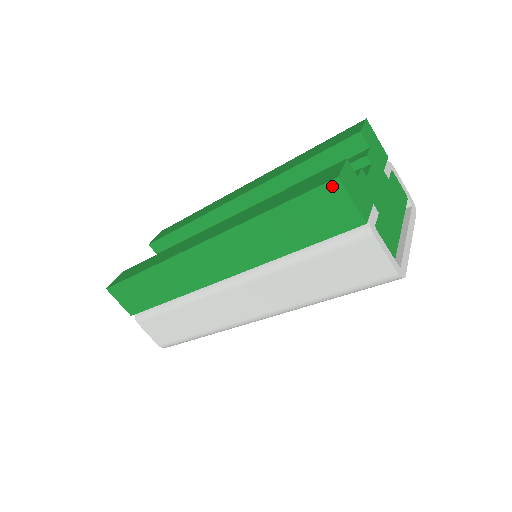
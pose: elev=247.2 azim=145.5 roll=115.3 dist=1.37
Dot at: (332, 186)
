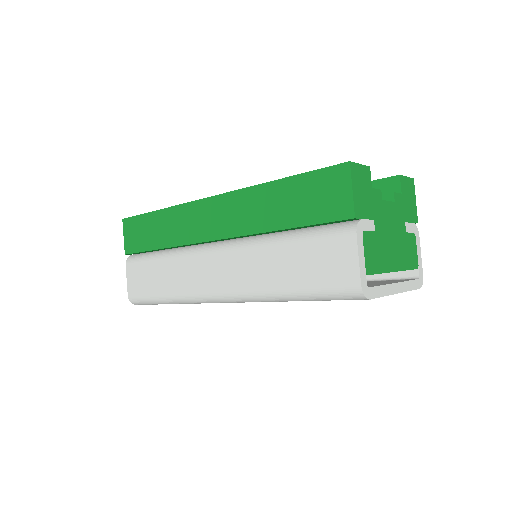
Dot at: (341, 169)
